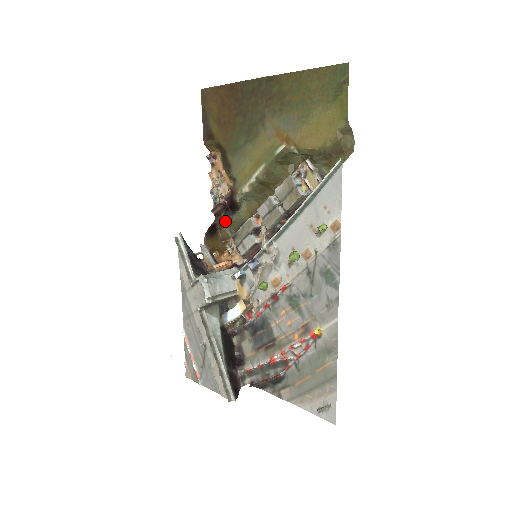
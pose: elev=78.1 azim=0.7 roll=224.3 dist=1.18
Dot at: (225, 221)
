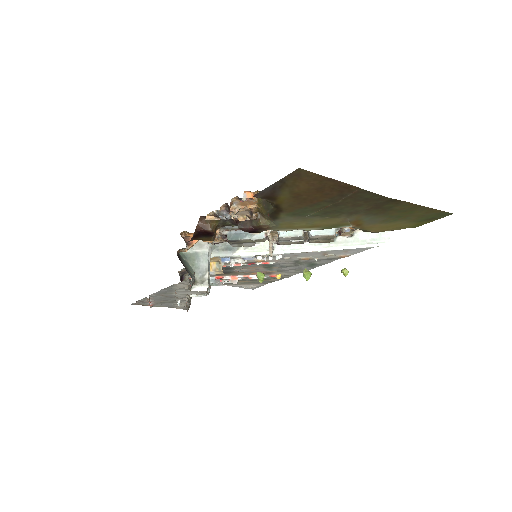
Dot at: (219, 223)
